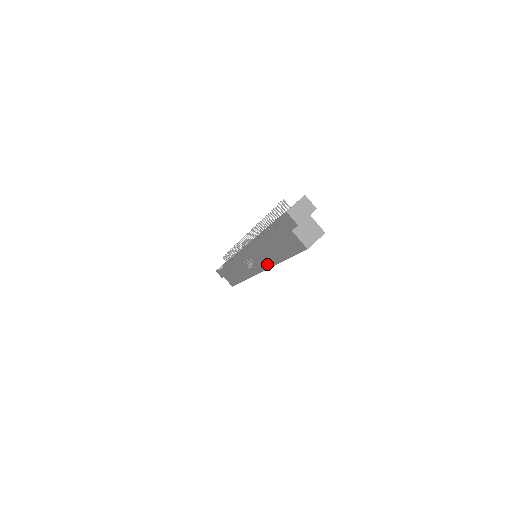
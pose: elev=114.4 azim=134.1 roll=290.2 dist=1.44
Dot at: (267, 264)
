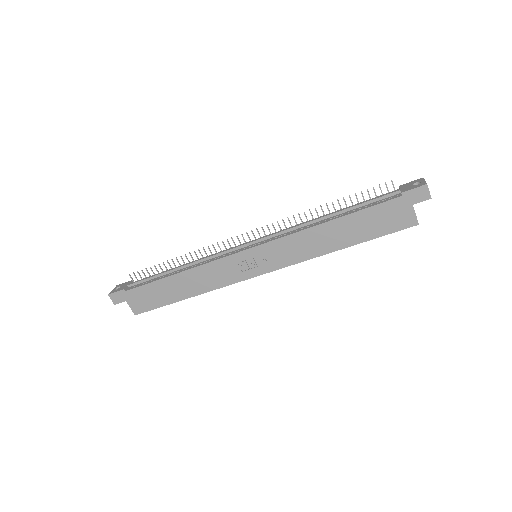
Dot at: (304, 256)
